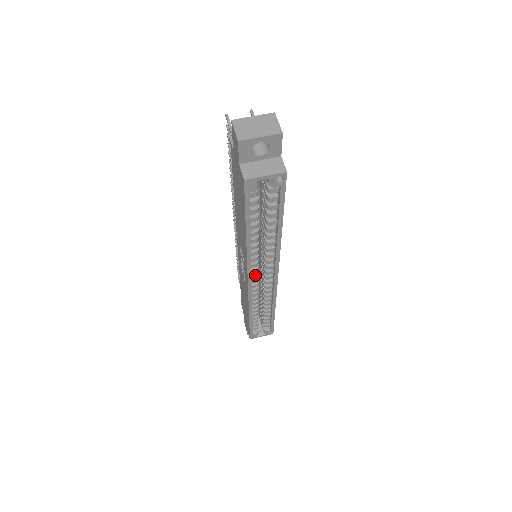
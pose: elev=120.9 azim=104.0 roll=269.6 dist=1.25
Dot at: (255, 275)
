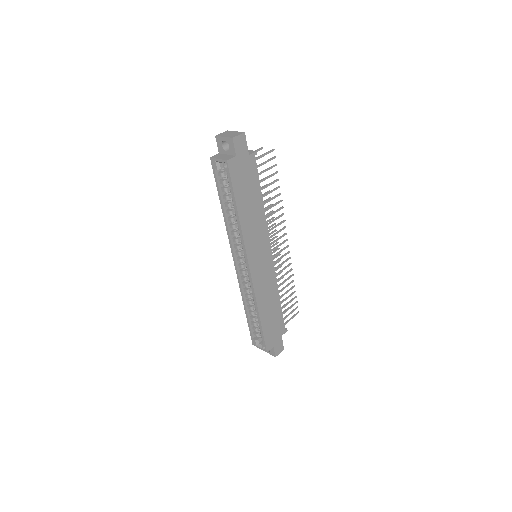
Dot at: (239, 259)
